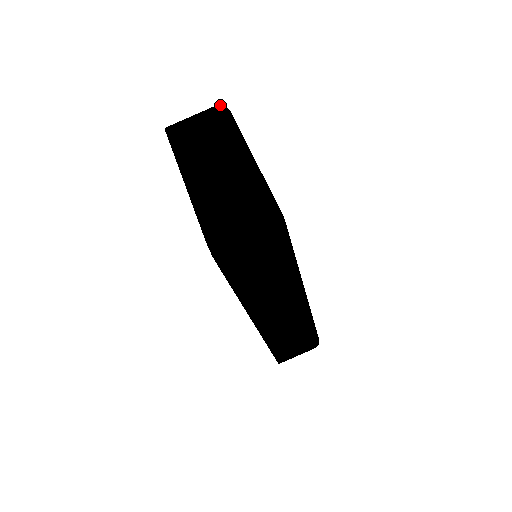
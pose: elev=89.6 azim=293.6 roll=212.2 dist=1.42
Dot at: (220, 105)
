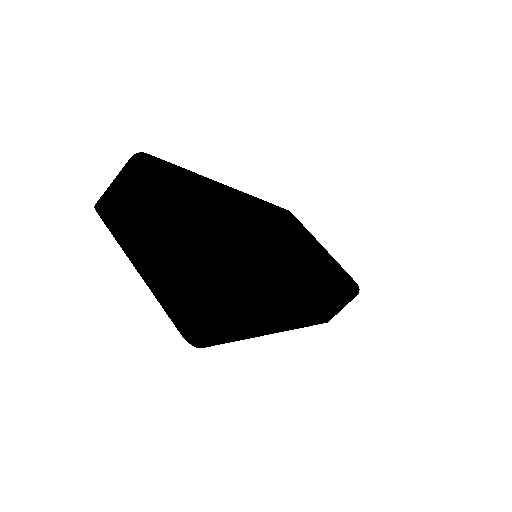
Dot at: (134, 157)
